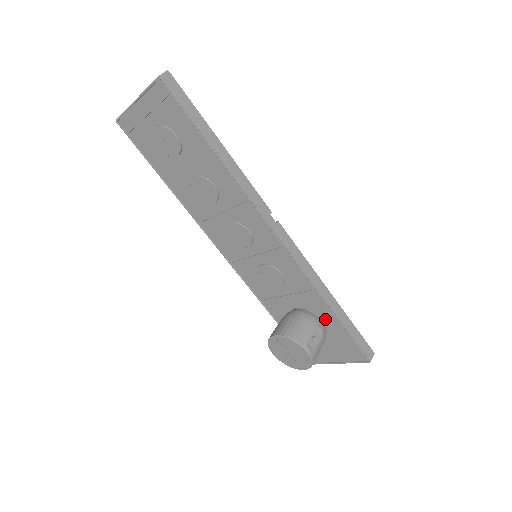
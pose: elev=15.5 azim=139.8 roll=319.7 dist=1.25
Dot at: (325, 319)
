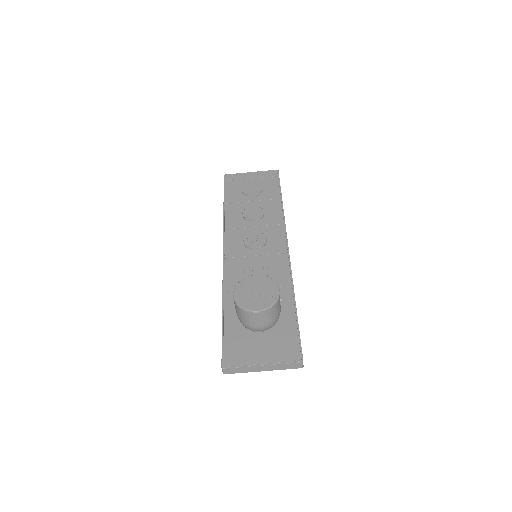
Dot at: (282, 313)
